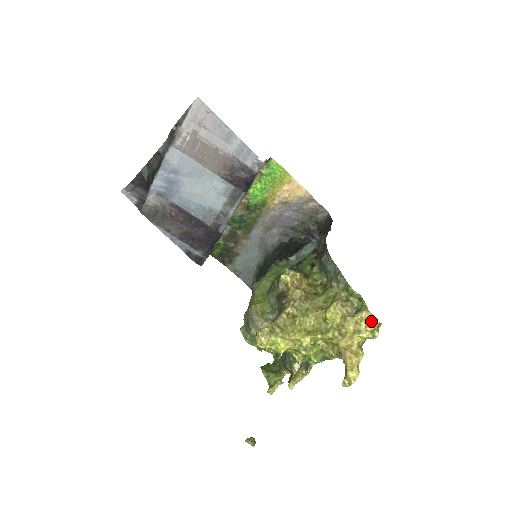
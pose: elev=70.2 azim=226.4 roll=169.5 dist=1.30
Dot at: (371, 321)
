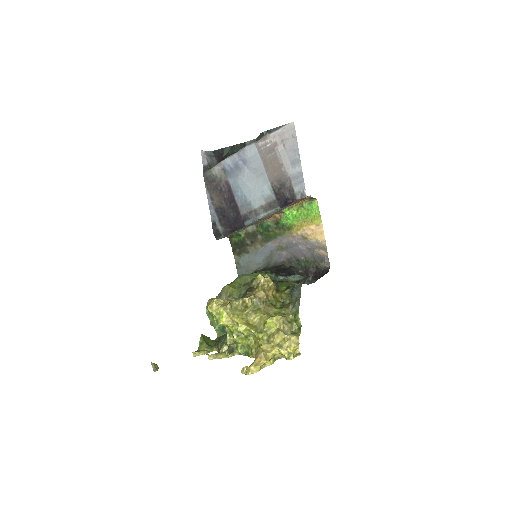
Dot at: (295, 346)
